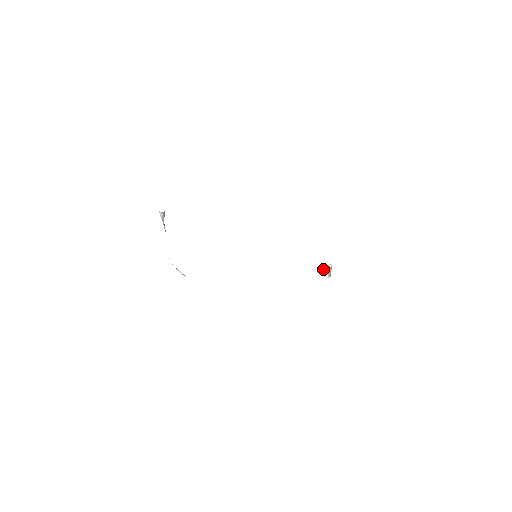
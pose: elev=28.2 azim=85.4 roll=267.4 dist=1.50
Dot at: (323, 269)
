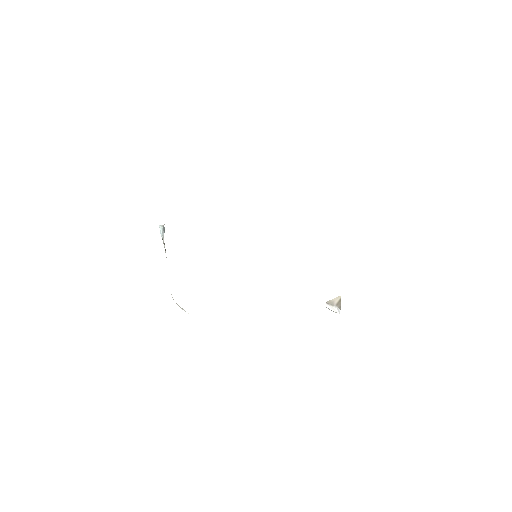
Dot at: (332, 303)
